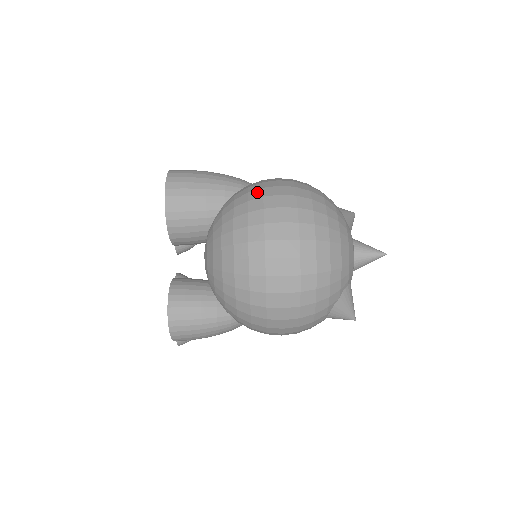
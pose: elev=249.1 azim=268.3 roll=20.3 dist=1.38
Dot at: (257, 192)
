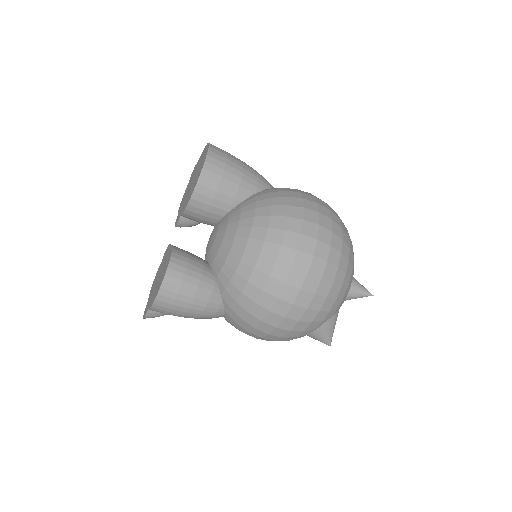
Dot at: (296, 193)
